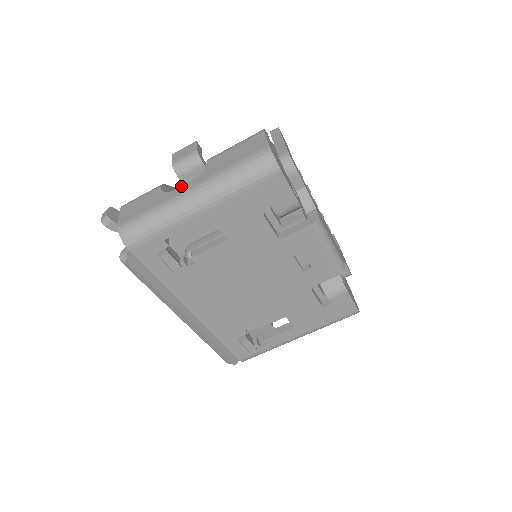
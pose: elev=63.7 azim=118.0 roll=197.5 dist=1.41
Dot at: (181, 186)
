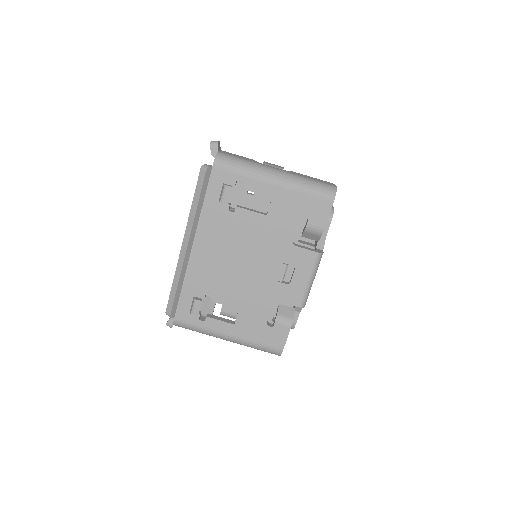
Dot at: (271, 166)
